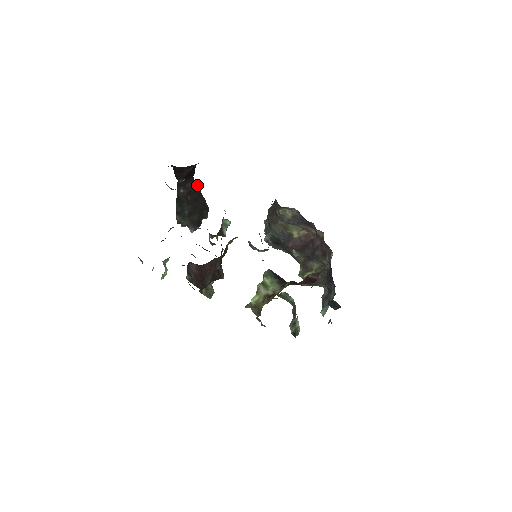
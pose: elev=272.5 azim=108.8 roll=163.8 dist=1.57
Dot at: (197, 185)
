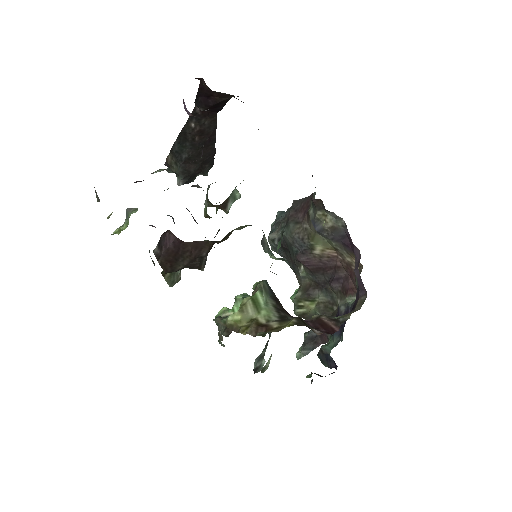
Dot at: (216, 127)
